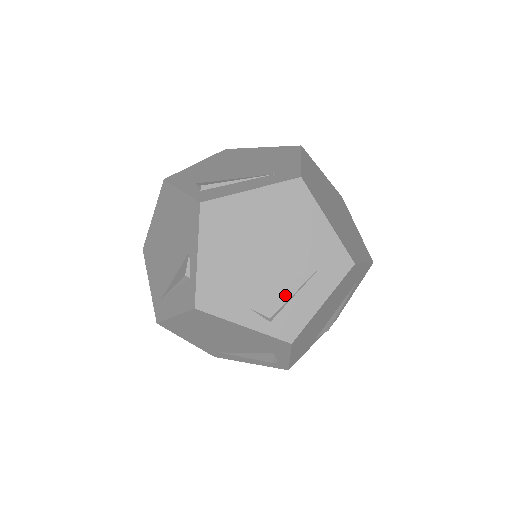
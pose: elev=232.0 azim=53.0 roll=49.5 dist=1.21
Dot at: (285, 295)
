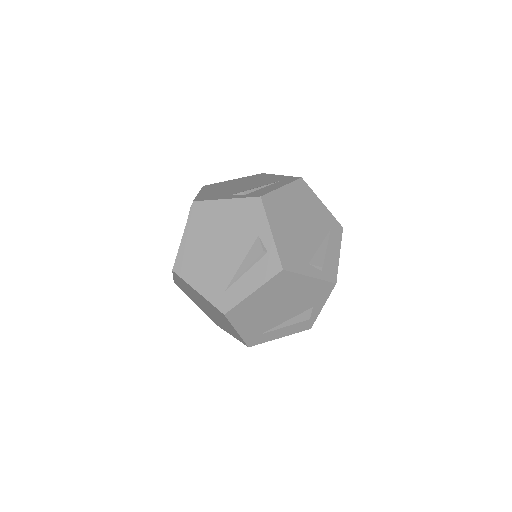
Dot at: (322, 252)
